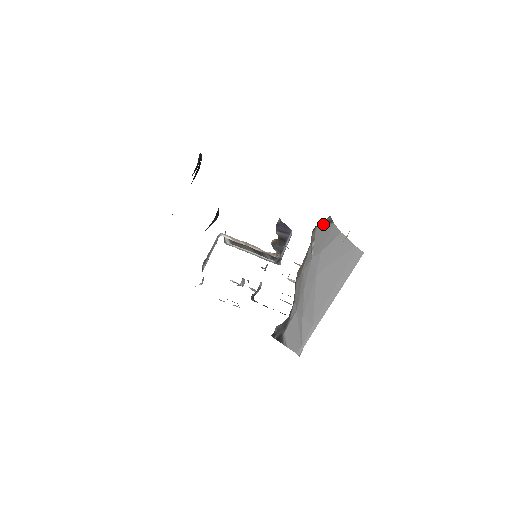
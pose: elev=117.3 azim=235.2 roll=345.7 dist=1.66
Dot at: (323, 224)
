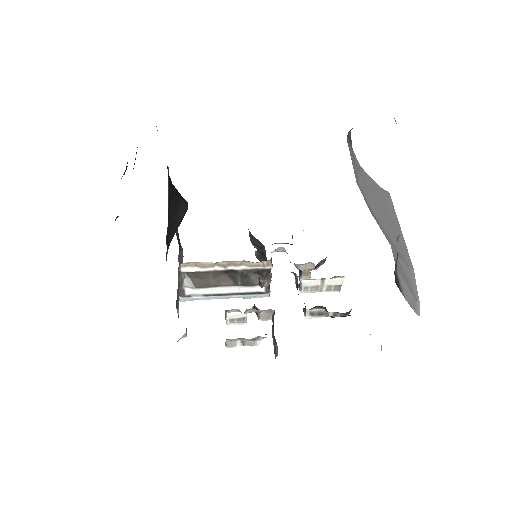
Dot at: (348, 140)
